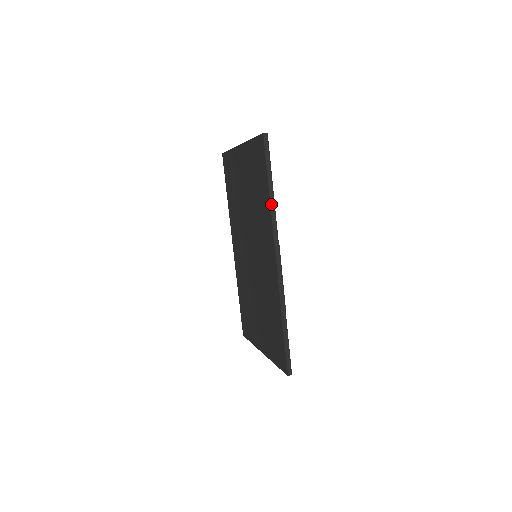
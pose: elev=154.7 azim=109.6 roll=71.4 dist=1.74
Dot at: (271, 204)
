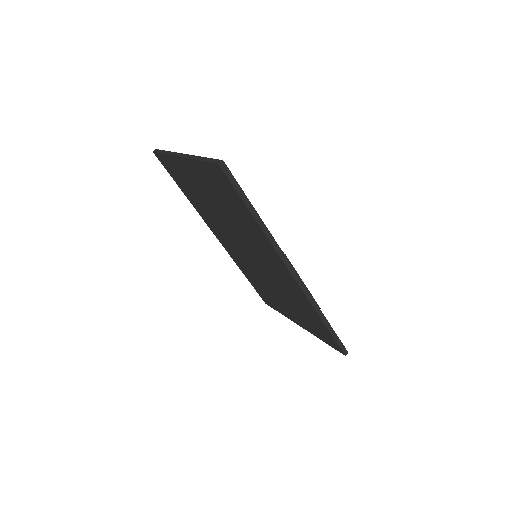
Dot at: (263, 230)
